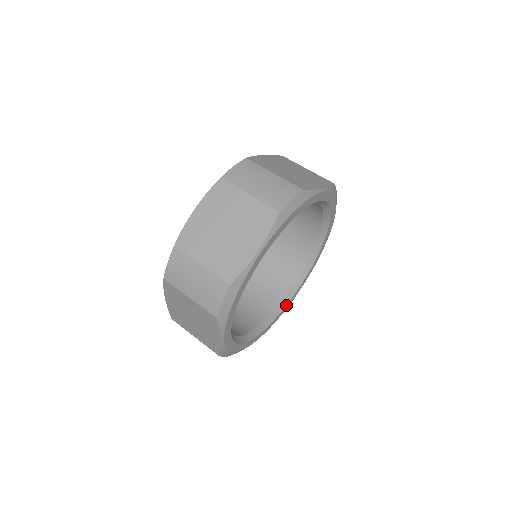
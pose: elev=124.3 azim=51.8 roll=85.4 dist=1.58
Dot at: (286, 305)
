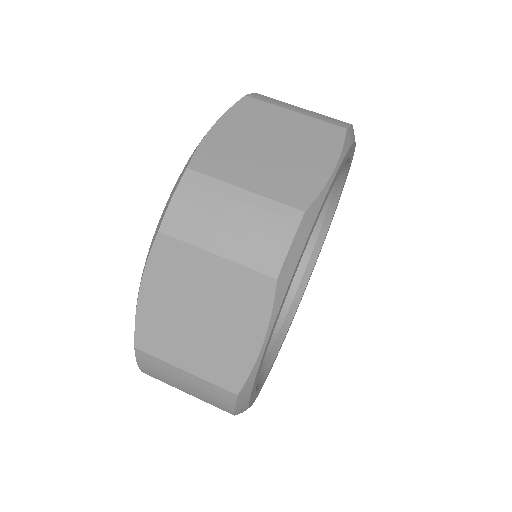
Dot at: (276, 355)
